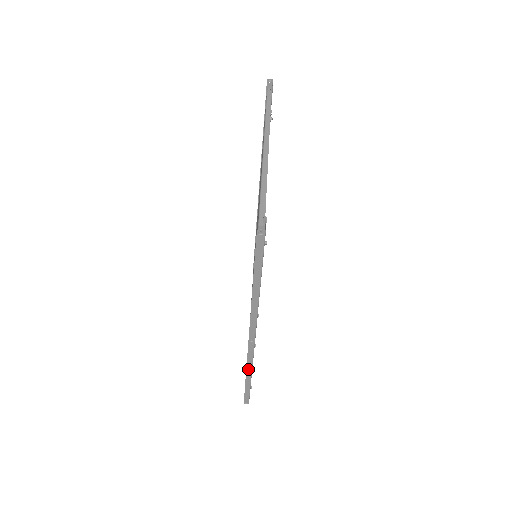
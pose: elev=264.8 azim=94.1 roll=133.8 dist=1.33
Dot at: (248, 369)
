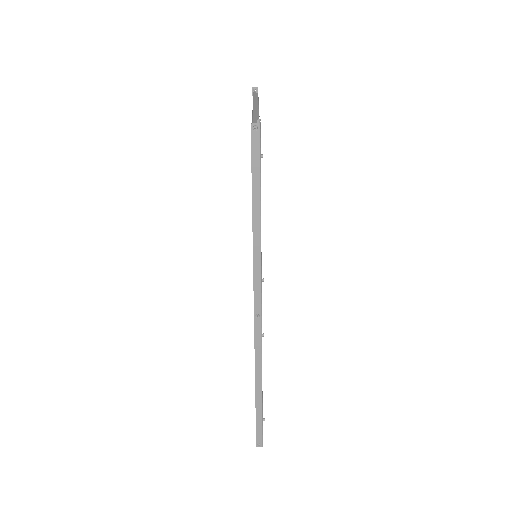
Dot at: (257, 373)
